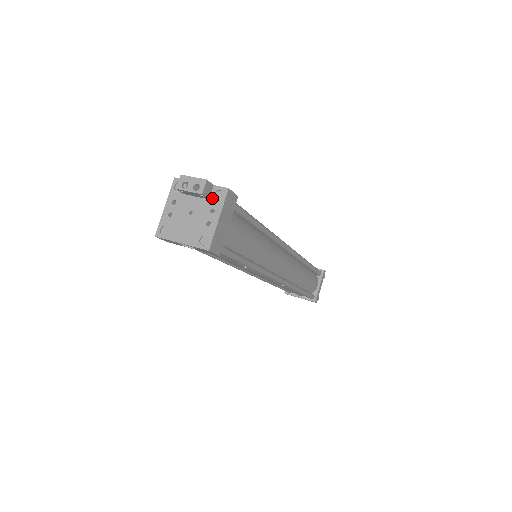
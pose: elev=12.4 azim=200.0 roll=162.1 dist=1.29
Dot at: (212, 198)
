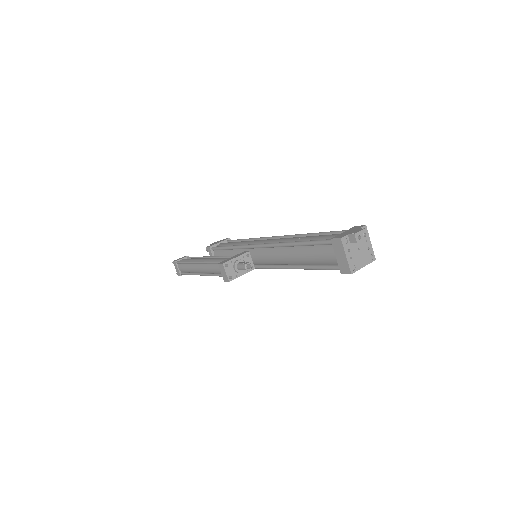
Dot at: (363, 235)
